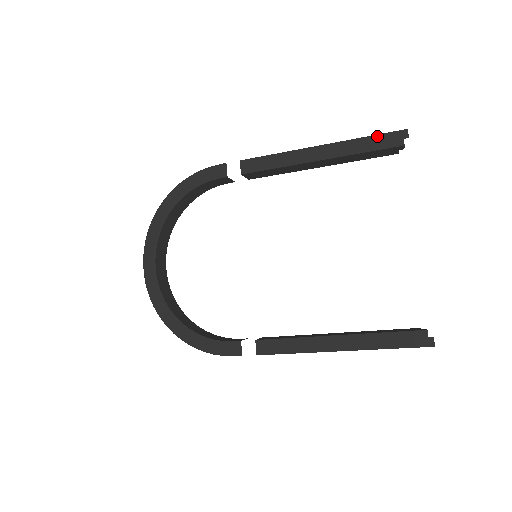
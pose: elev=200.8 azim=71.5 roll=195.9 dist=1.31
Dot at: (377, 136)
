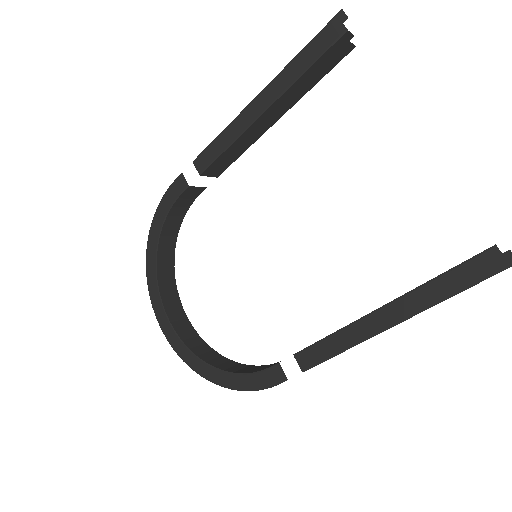
Dot at: (312, 42)
